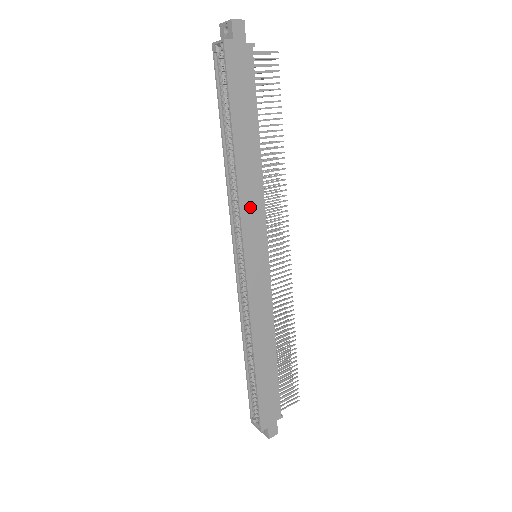
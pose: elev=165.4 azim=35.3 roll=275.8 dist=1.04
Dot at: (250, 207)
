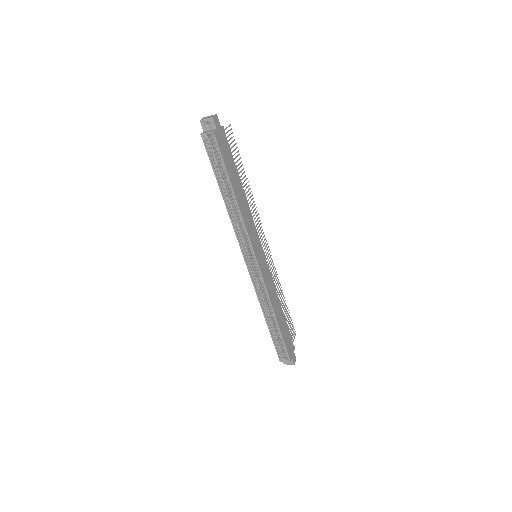
Dot at: (250, 227)
